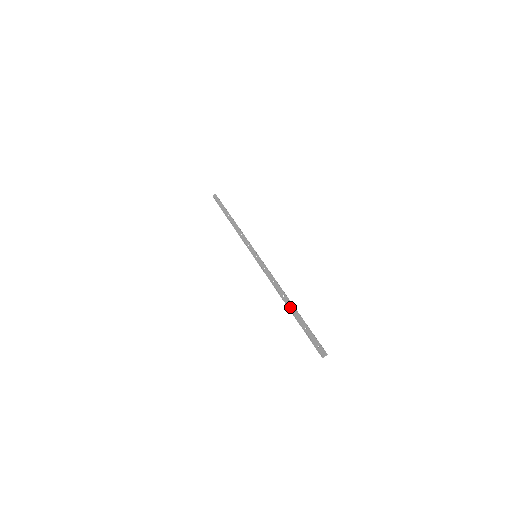
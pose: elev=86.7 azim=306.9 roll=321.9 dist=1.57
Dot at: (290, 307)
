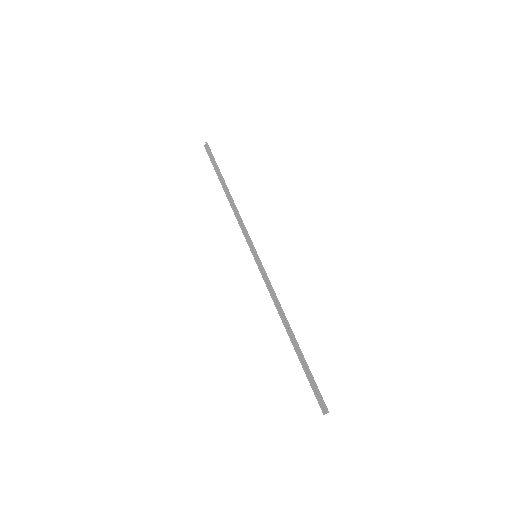
Dot at: (293, 340)
